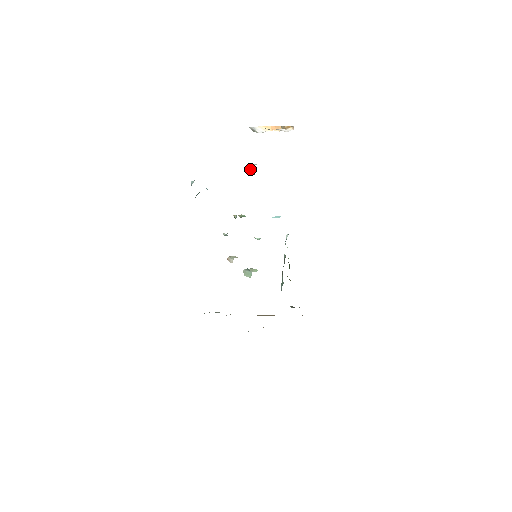
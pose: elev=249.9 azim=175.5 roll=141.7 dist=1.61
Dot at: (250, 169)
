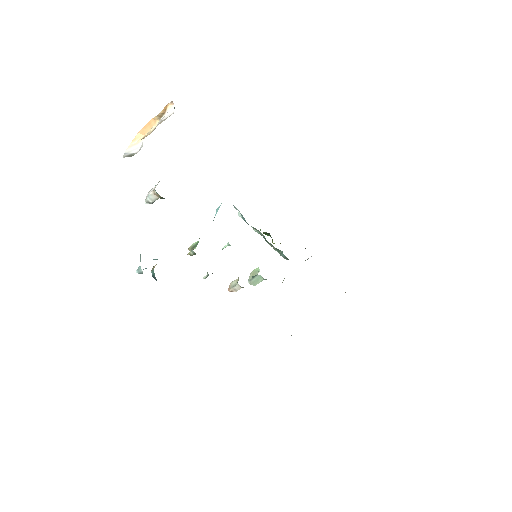
Dot at: (154, 200)
